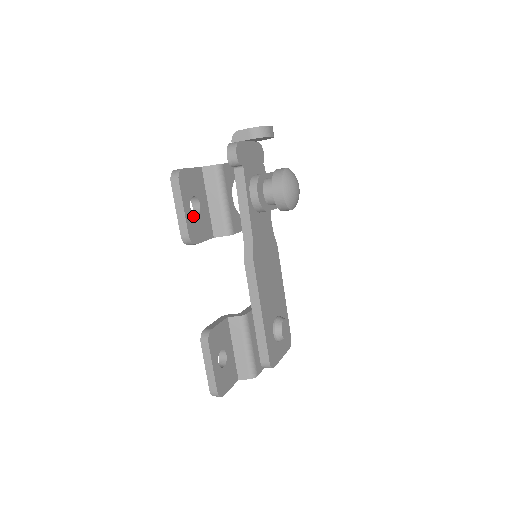
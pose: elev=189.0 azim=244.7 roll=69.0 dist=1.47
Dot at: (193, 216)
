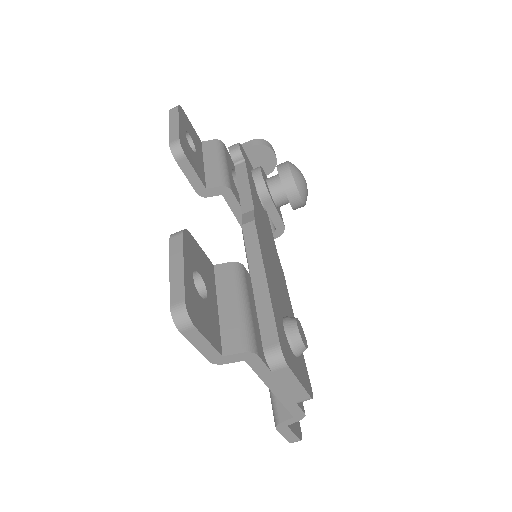
Dot at: (187, 142)
